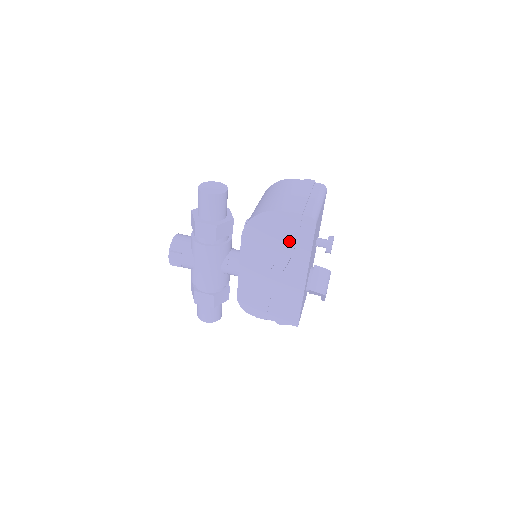
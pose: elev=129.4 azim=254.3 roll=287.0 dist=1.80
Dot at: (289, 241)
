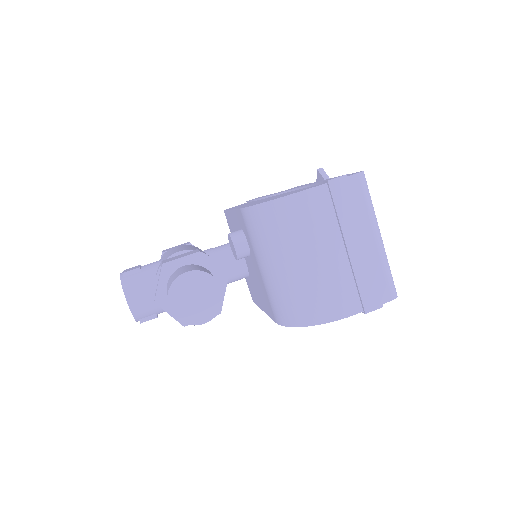
Dot at: occluded
